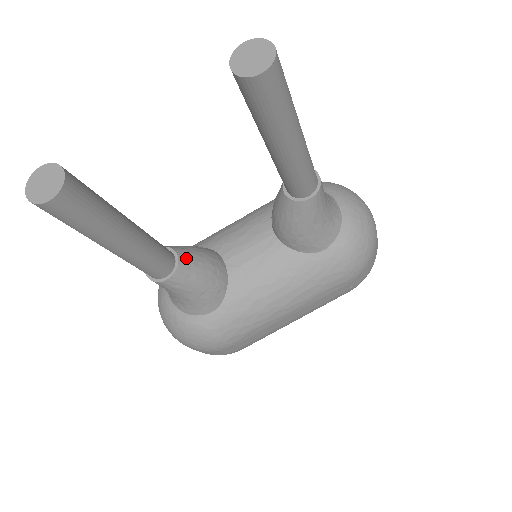
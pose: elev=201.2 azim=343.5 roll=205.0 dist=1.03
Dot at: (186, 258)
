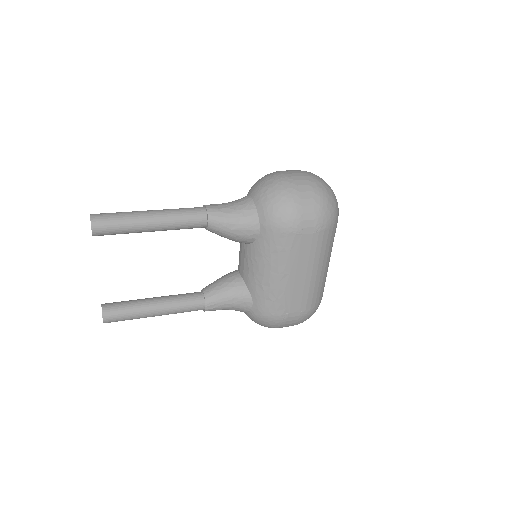
Dot at: (209, 290)
